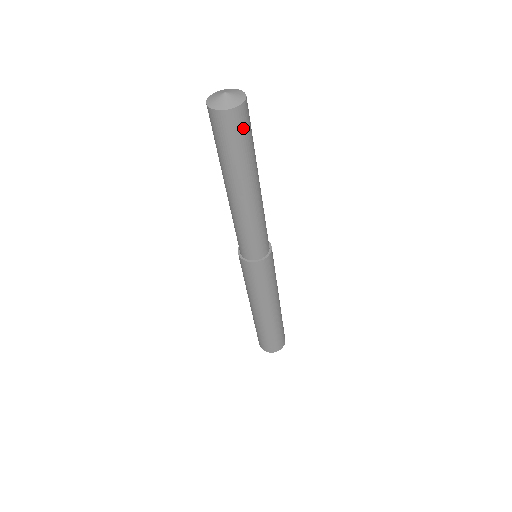
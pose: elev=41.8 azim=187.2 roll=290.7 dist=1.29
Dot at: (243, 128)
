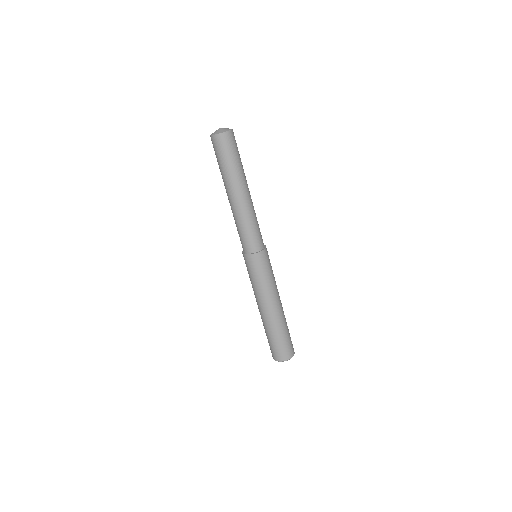
Dot at: (231, 146)
